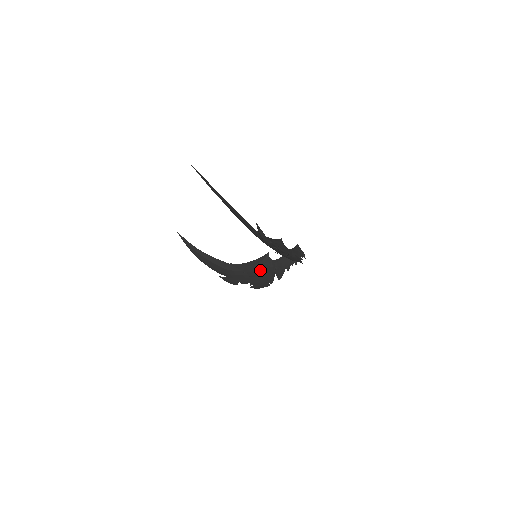
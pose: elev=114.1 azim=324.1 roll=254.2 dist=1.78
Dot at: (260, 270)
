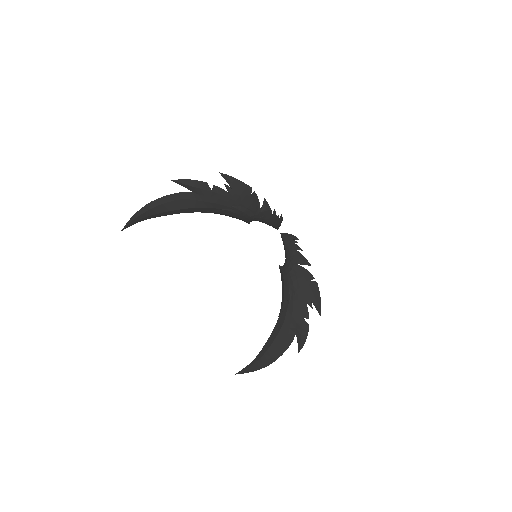
Dot at: (290, 279)
